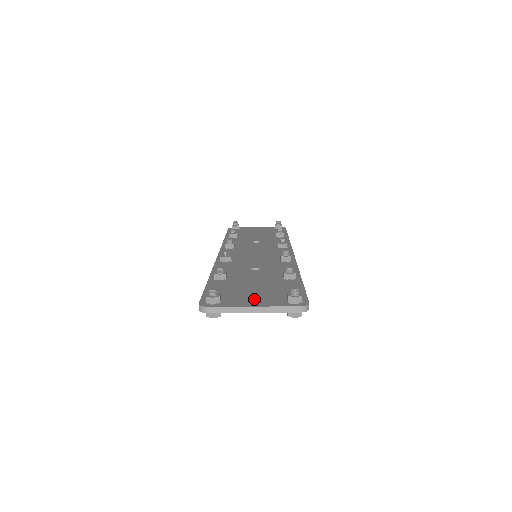
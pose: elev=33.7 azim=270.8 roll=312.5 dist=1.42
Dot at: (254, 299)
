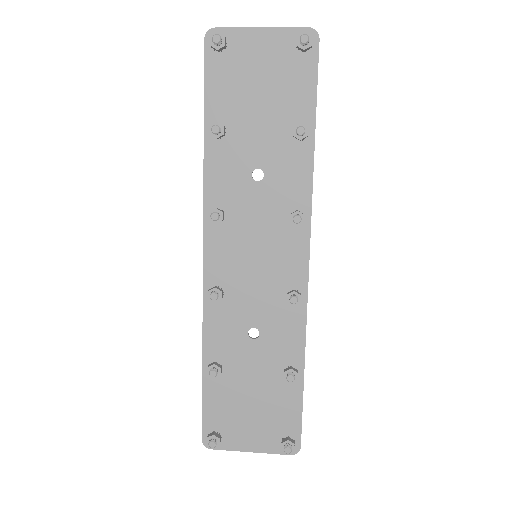
Dot at: (251, 435)
